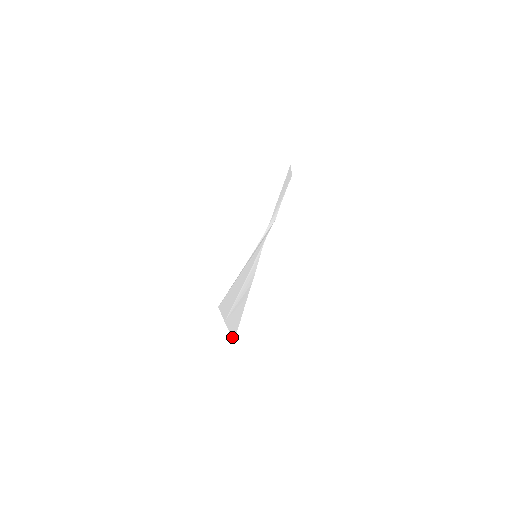
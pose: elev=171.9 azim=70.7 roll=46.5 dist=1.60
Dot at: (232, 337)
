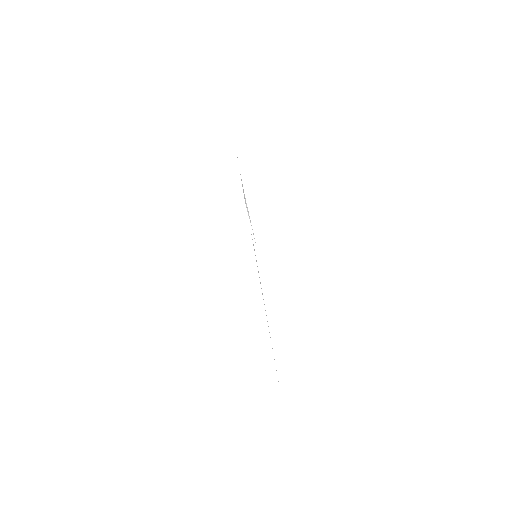
Dot at: occluded
